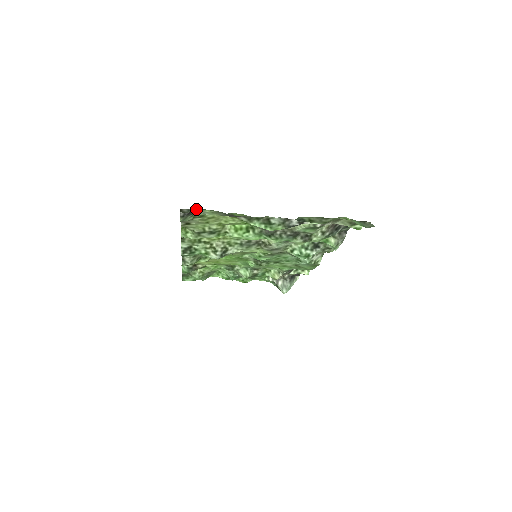
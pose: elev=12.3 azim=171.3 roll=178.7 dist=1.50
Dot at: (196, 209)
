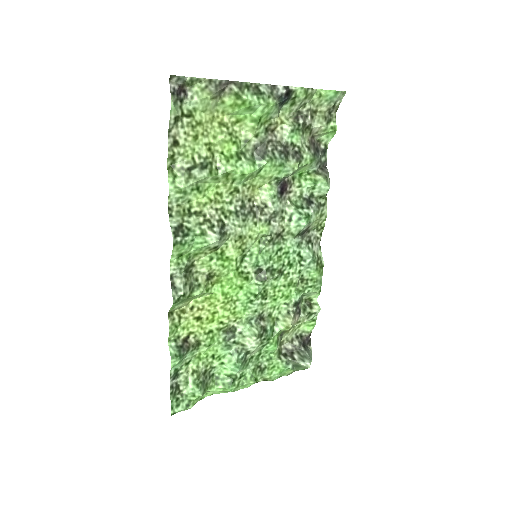
Dot at: (185, 78)
